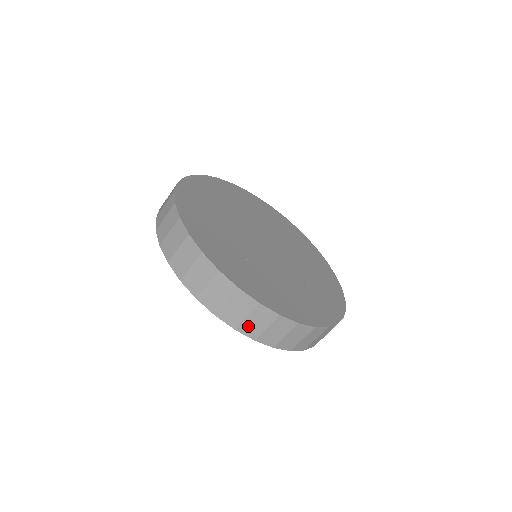
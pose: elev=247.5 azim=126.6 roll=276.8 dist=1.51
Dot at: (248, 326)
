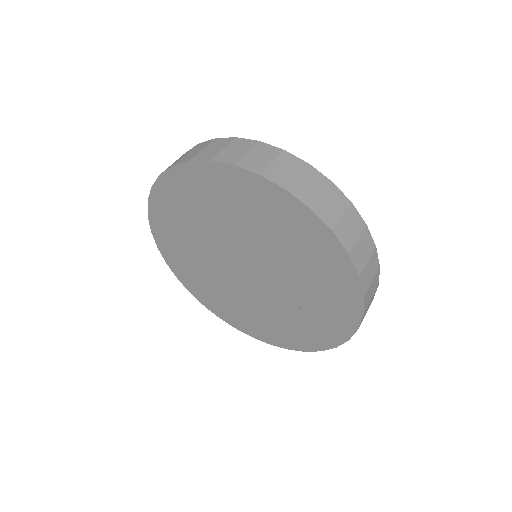
Dot at: (324, 208)
